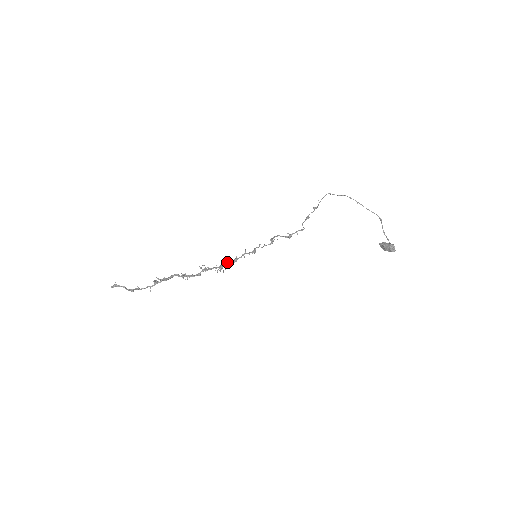
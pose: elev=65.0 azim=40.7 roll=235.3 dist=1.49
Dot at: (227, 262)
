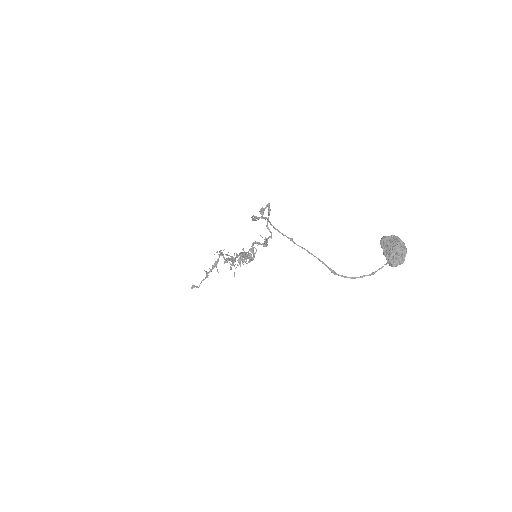
Dot at: (239, 263)
